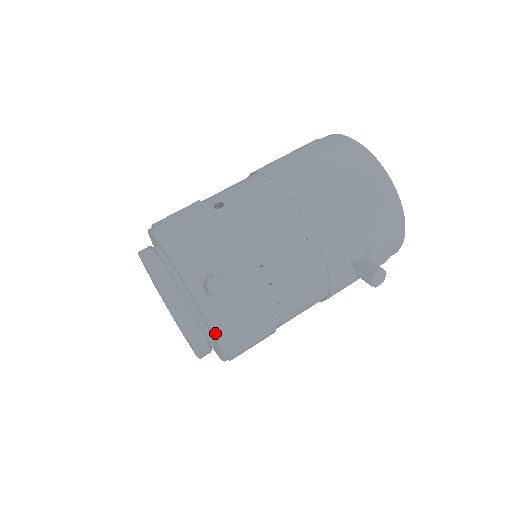
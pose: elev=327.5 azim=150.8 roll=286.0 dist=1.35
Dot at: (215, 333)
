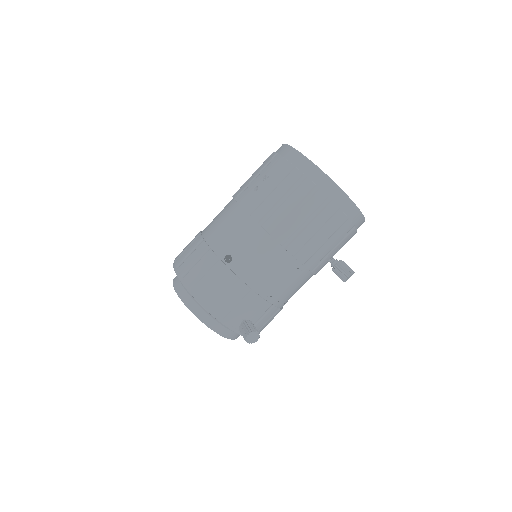
Dot at: occluded
